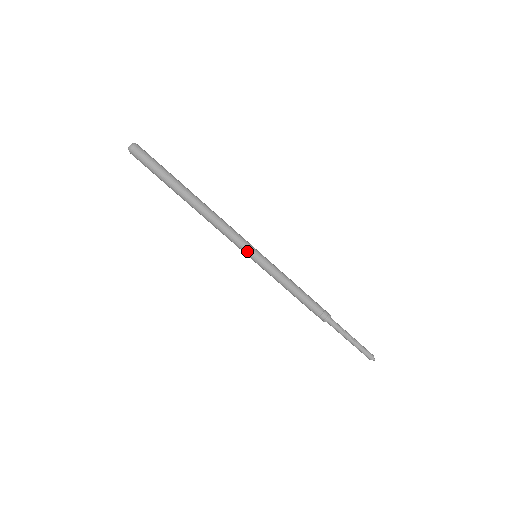
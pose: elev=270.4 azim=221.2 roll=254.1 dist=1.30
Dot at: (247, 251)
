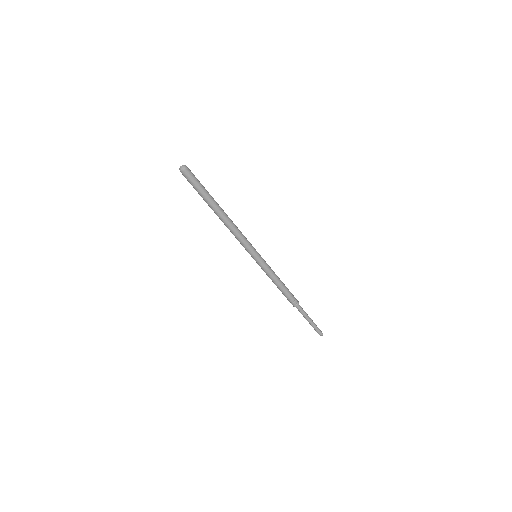
Dot at: (252, 251)
